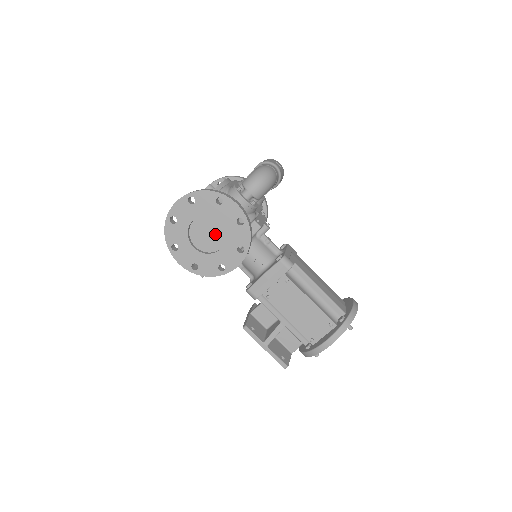
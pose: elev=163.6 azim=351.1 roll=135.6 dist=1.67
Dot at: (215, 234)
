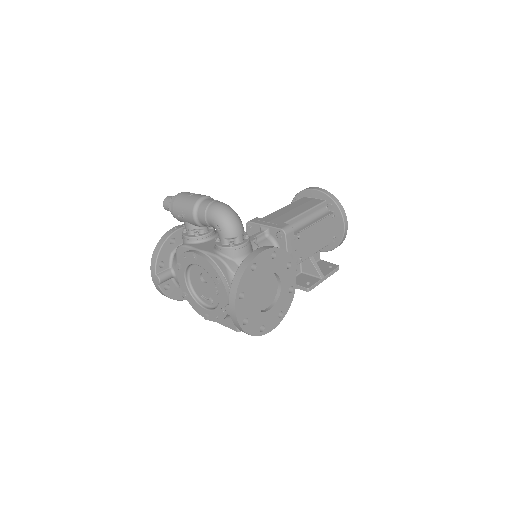
Dot at: (268, 284)
